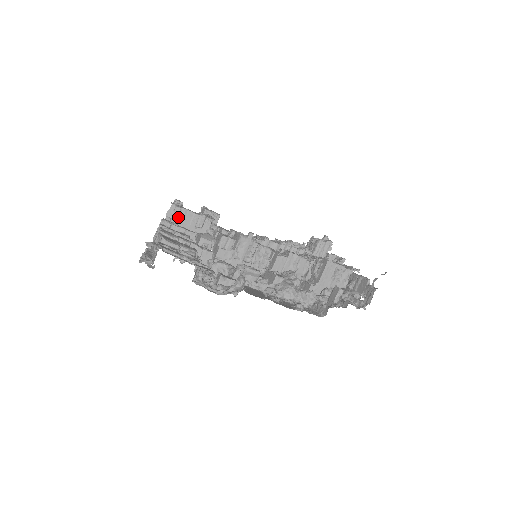
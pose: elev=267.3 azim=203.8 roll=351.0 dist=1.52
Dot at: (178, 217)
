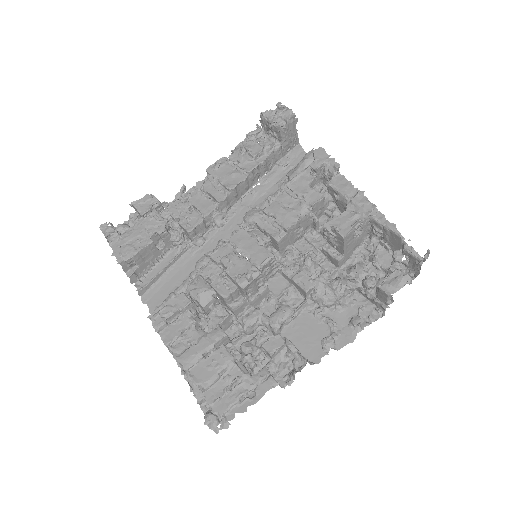
Dot at: (137, 264)
